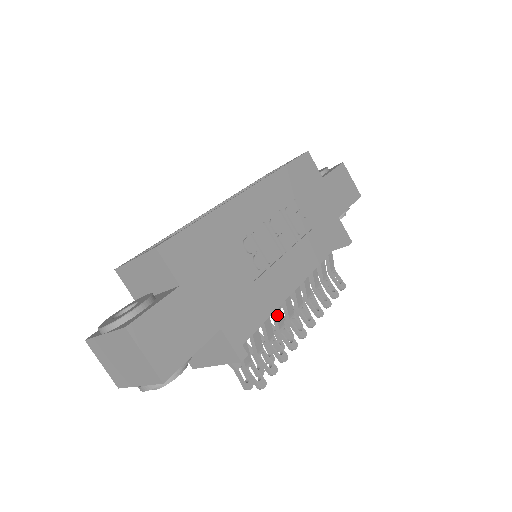
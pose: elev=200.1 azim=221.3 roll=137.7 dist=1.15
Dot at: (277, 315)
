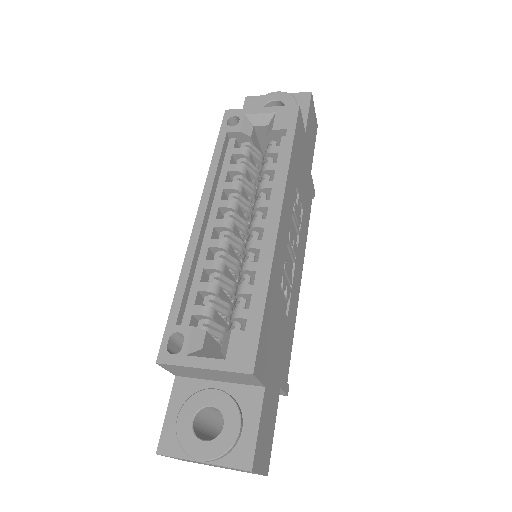
Dot at: occluded
